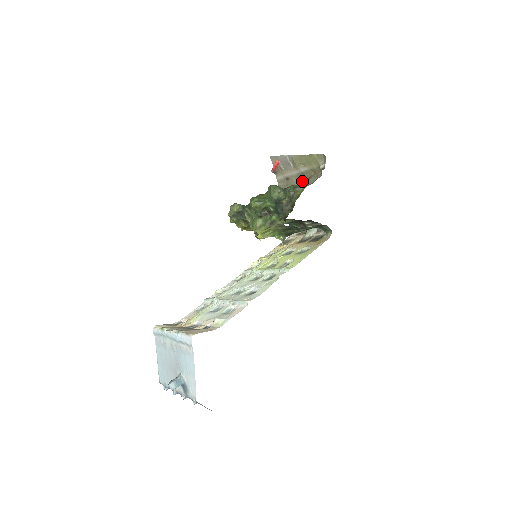
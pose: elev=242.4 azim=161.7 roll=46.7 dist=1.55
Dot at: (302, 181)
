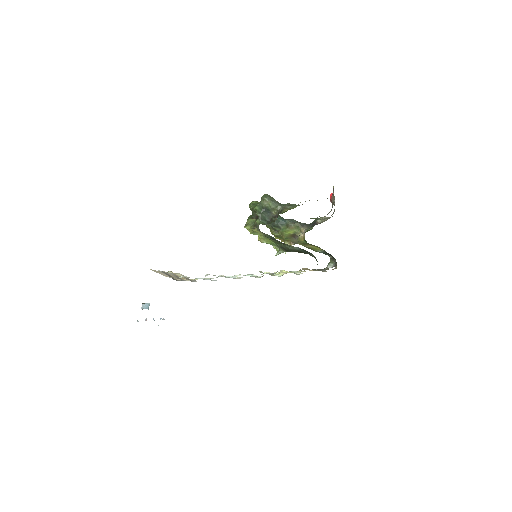
Dot at: occluded
